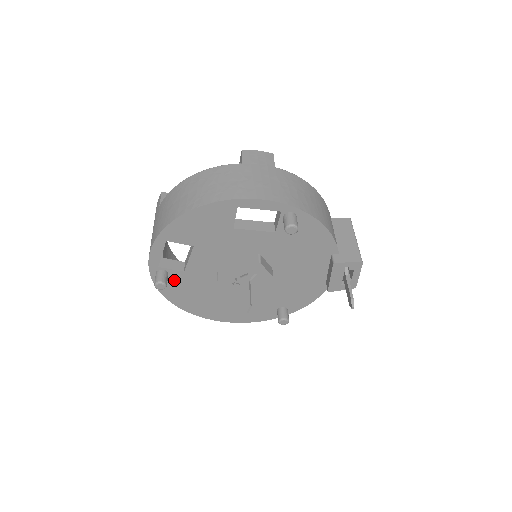
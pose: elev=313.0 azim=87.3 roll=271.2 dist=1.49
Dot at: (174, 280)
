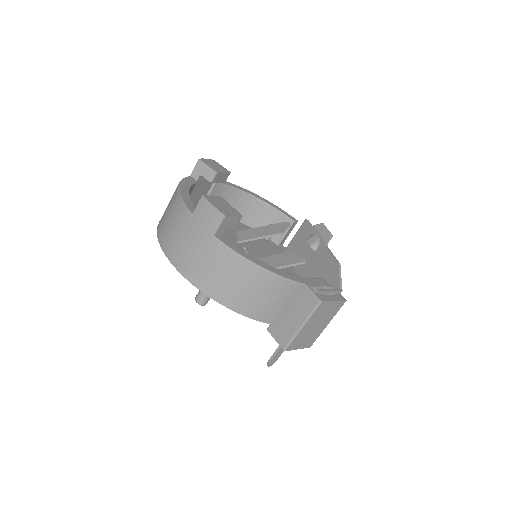
Dot at: occluded
